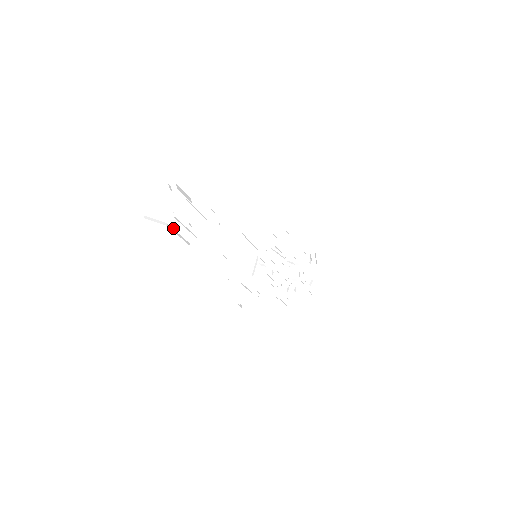
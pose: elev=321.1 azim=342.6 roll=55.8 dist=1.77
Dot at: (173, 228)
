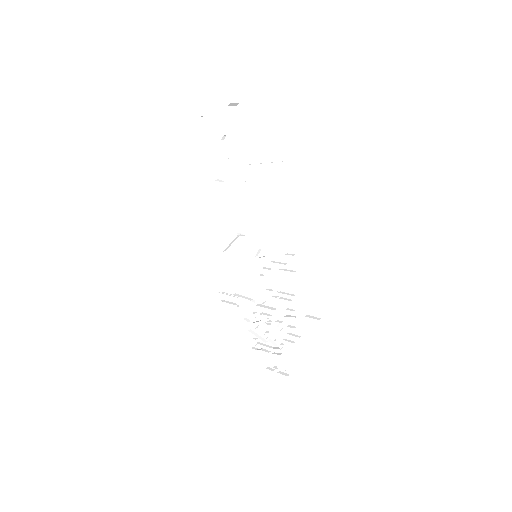
Dot at: (216, 151)
